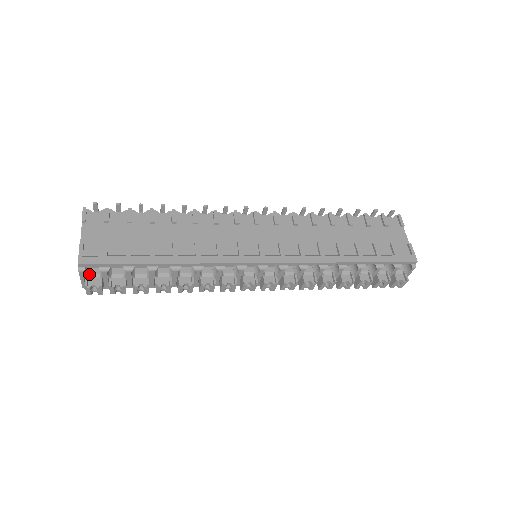
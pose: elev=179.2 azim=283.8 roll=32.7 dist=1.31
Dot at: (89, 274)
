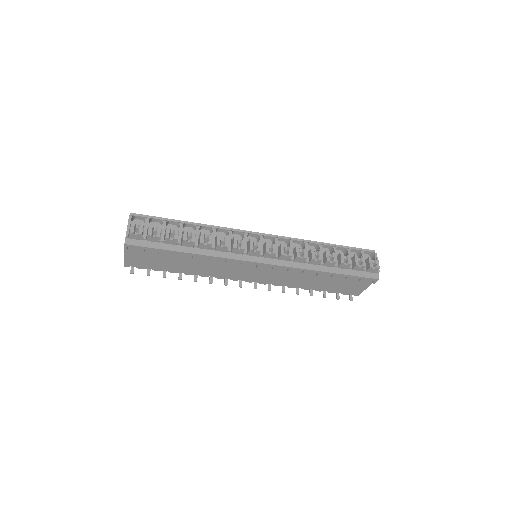
Dot at: occluded
